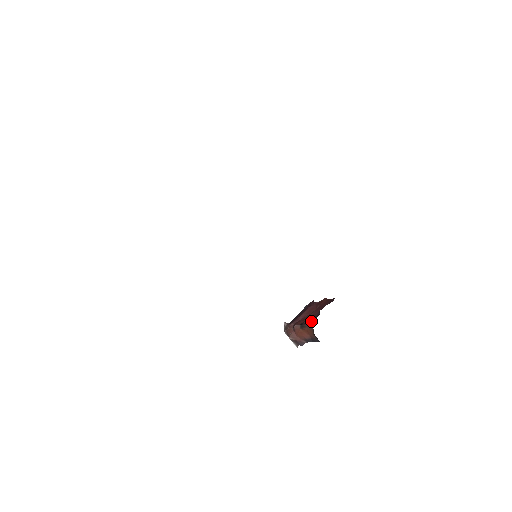
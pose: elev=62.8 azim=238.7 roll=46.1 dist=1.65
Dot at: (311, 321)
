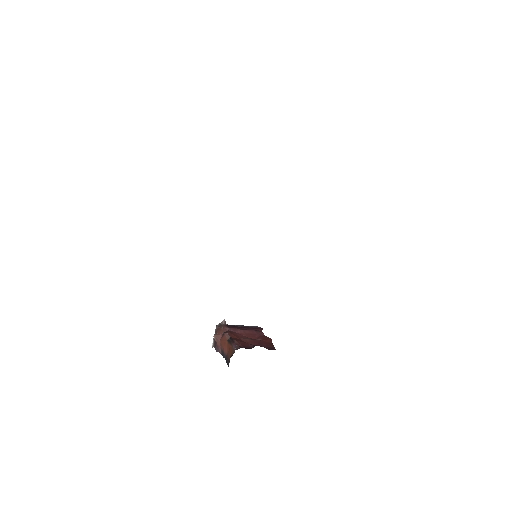
Dot at: (239, 346)
